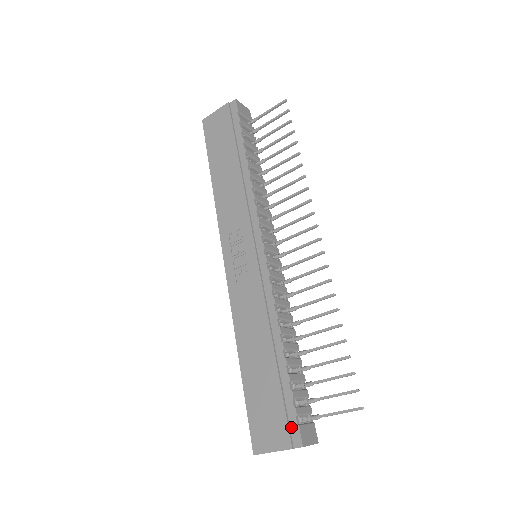
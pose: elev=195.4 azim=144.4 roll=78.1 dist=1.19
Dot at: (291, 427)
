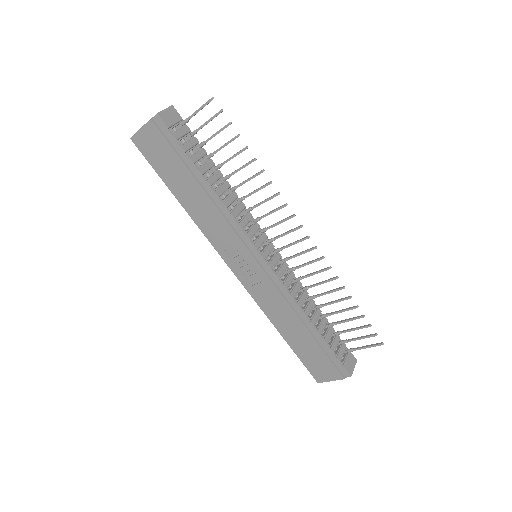
Dot at: (338, 368)
